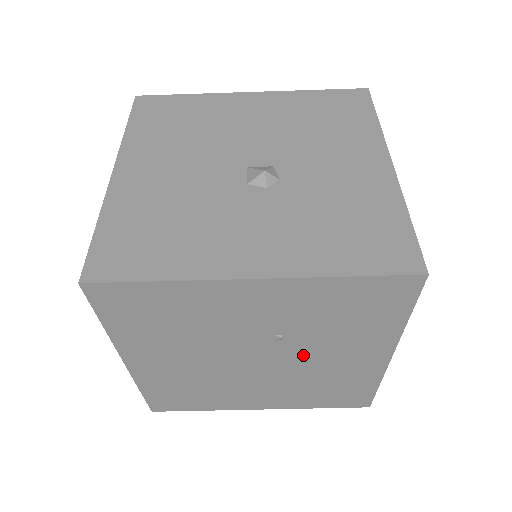
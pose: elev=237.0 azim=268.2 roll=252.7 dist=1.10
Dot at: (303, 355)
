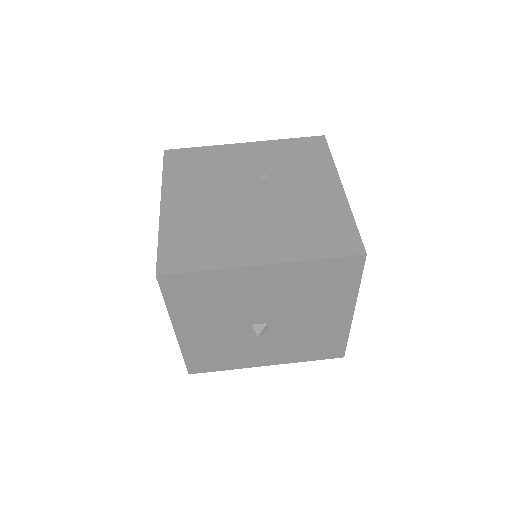
Dot at: (282, 190)
